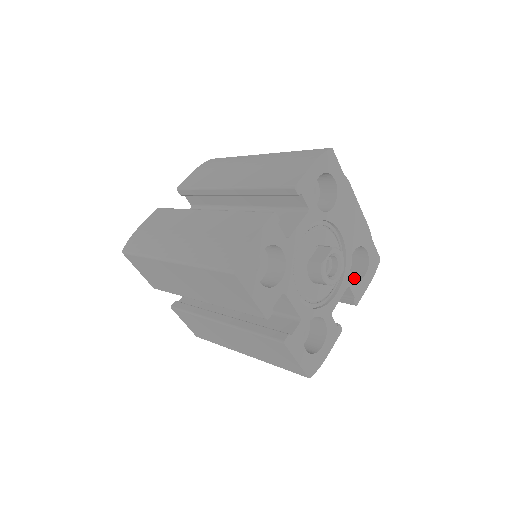
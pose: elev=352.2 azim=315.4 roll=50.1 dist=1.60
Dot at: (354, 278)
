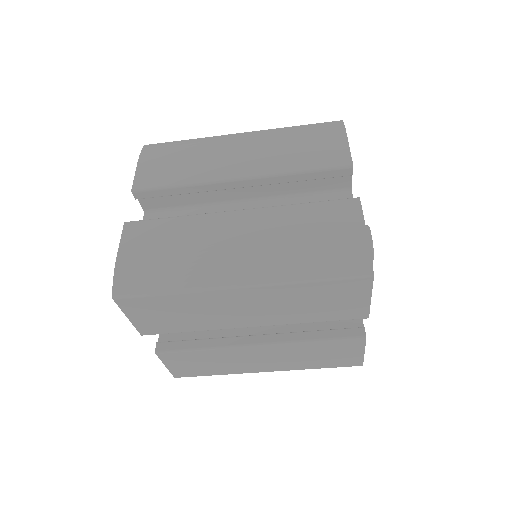
Dot at: occluded
